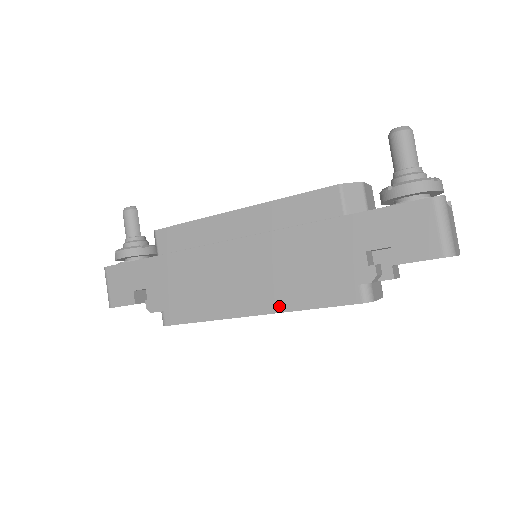
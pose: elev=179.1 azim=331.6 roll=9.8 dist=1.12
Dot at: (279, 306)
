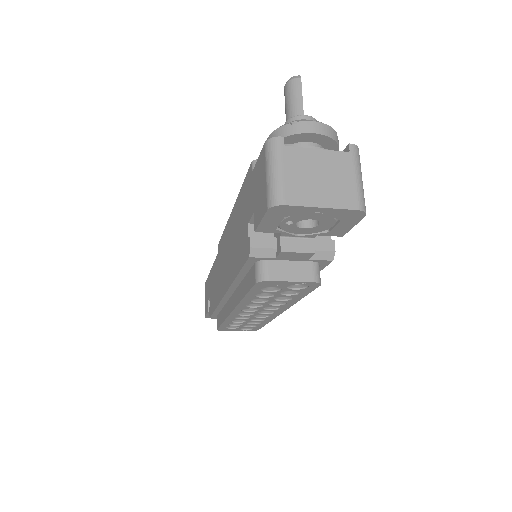
Dot at: (237, 298)
